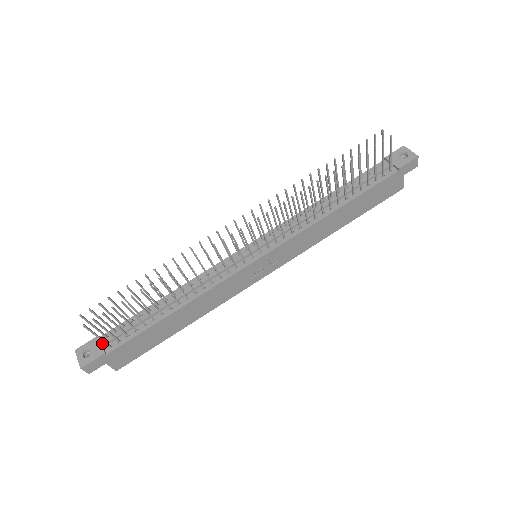
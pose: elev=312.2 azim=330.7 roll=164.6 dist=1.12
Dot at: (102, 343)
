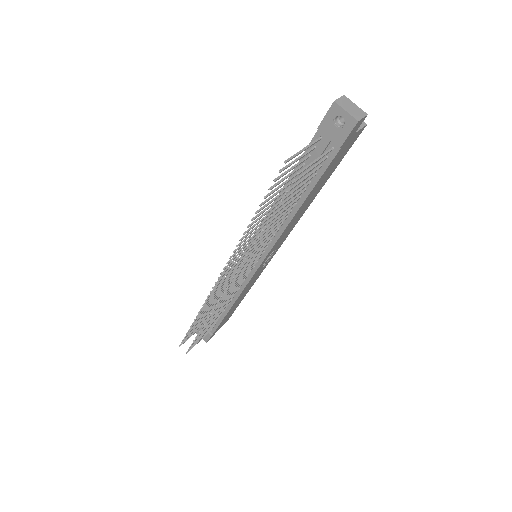
Dot at: occluded
